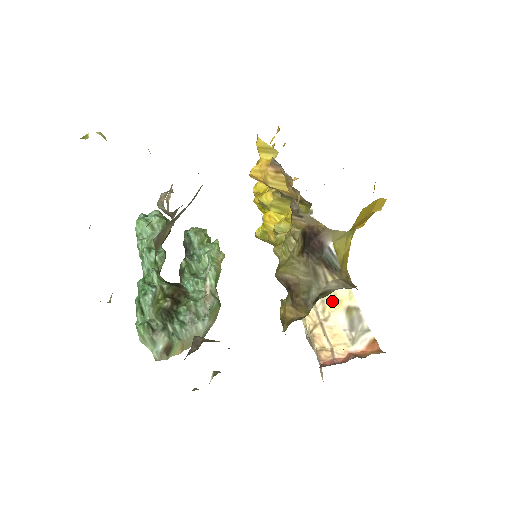
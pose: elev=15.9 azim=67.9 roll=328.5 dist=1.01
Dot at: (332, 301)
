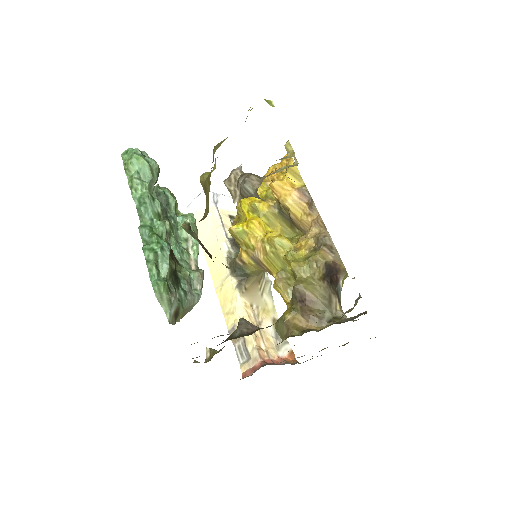
Dot at: (264, 309)
